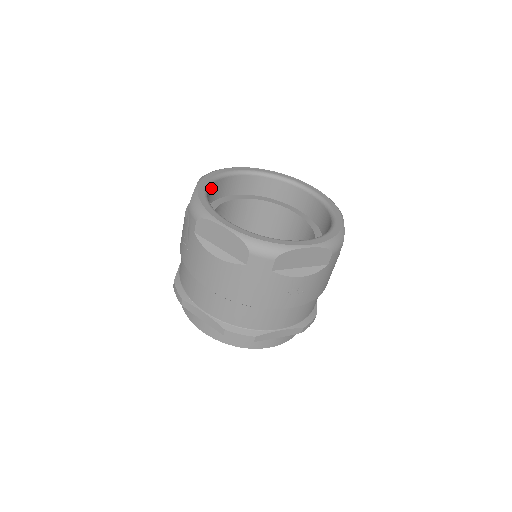
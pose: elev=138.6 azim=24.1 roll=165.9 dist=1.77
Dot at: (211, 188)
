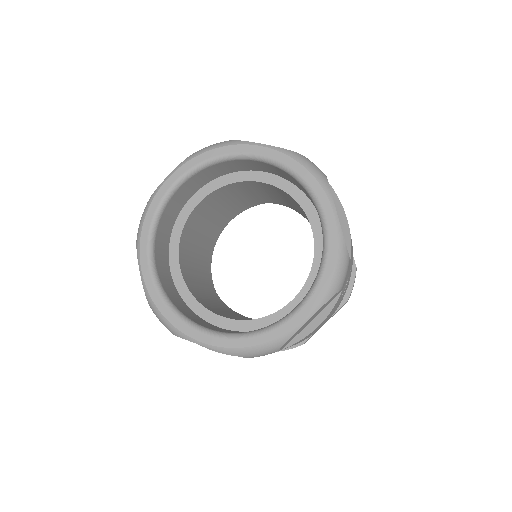
Dot at: (195, 176)
